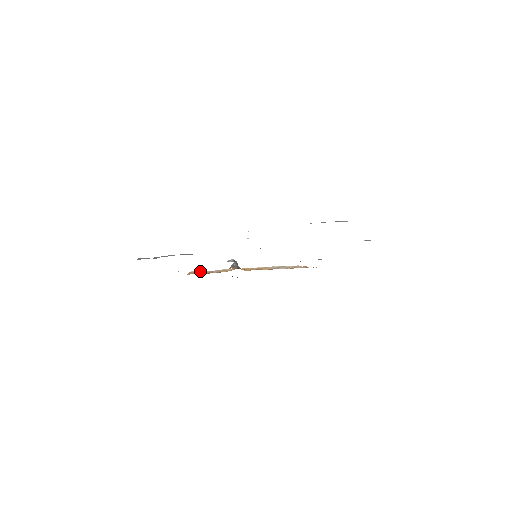
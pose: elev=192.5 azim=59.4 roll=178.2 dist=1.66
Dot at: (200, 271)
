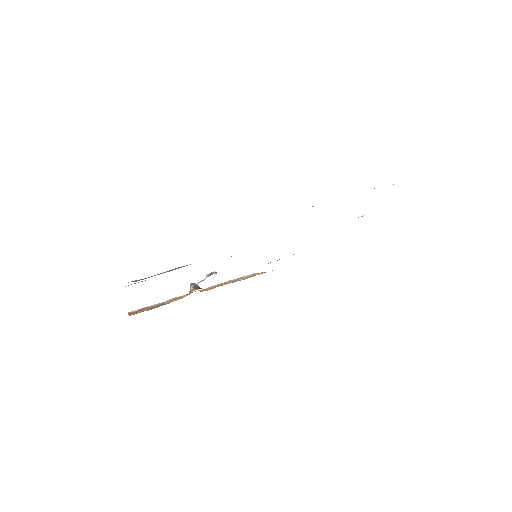
Dot at: (144, 308)
